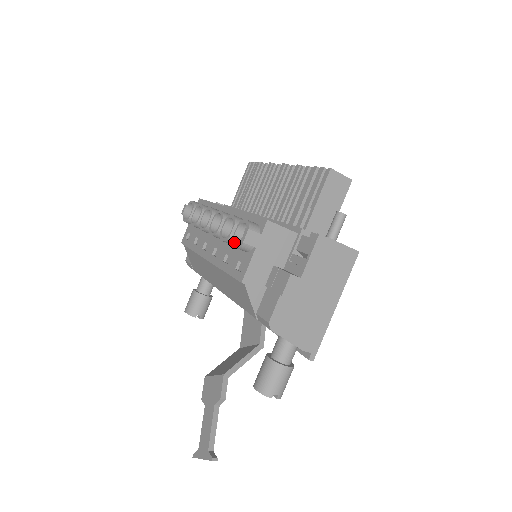
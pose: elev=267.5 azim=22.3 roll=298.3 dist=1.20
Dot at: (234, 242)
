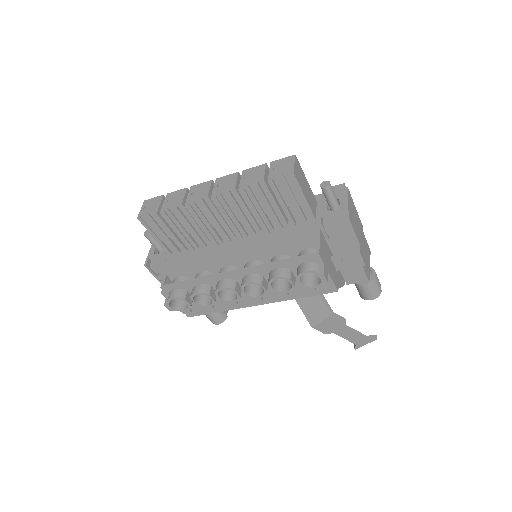
Dot at: (310, 287)
